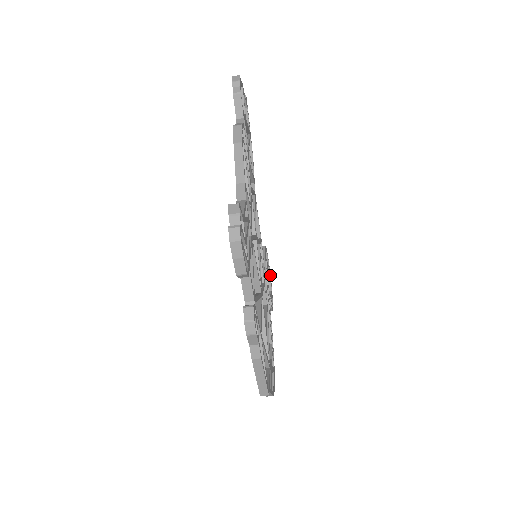
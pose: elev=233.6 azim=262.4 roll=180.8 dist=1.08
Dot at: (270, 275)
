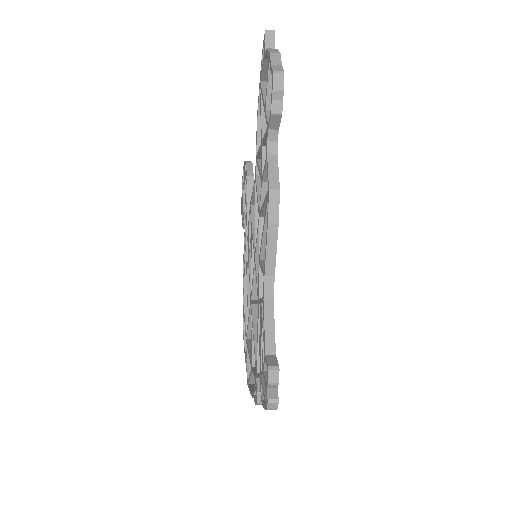
Dot at: occluded
